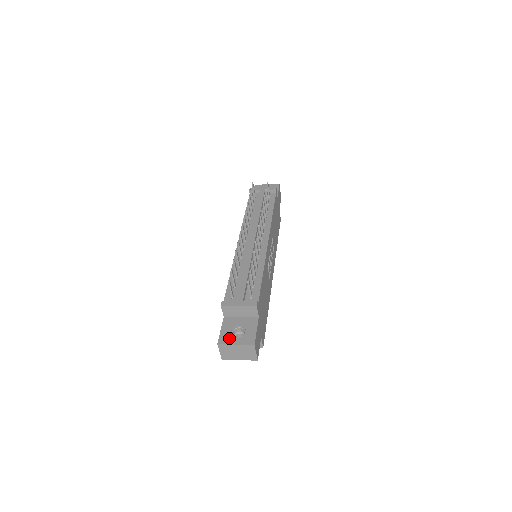
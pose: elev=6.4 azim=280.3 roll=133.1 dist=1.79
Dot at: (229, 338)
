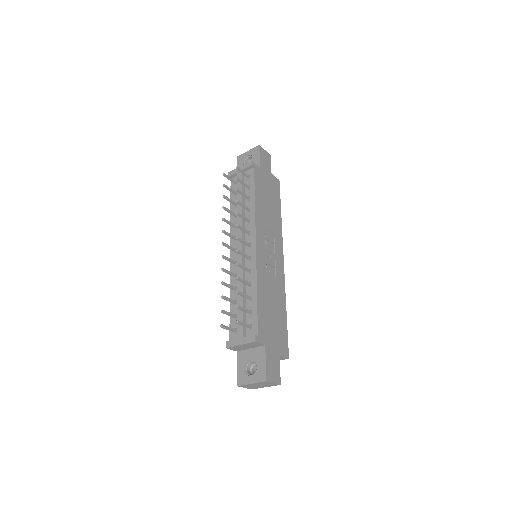
Dot at: (245, 377)
